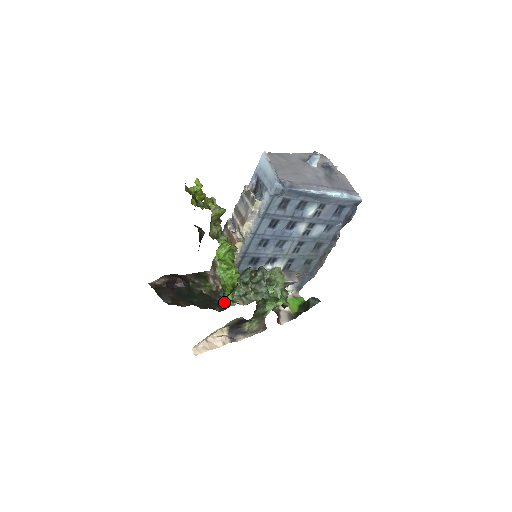
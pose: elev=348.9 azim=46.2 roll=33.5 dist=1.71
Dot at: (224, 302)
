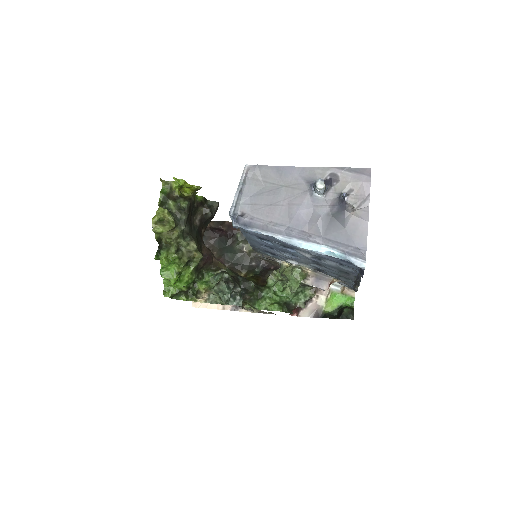
Dot at: (174, 298)
